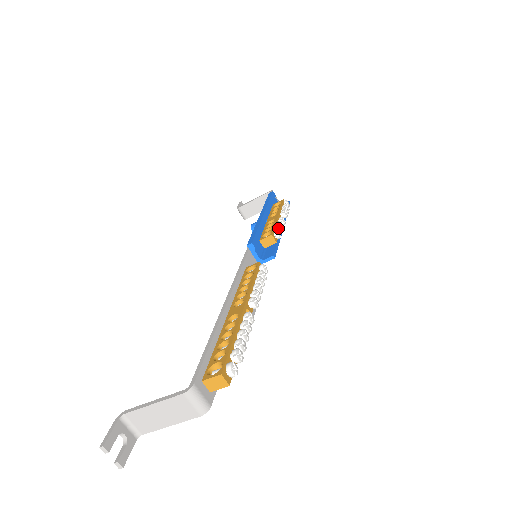
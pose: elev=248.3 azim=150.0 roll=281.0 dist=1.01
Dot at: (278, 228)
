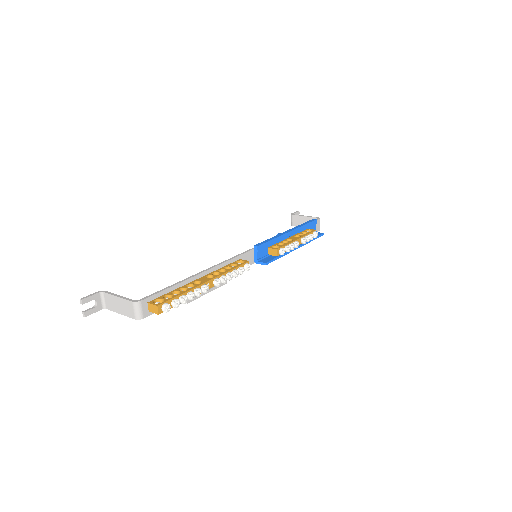
Dot at: (286, 247)
